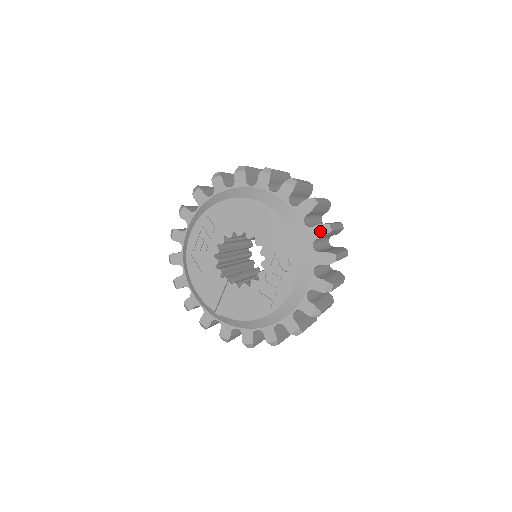
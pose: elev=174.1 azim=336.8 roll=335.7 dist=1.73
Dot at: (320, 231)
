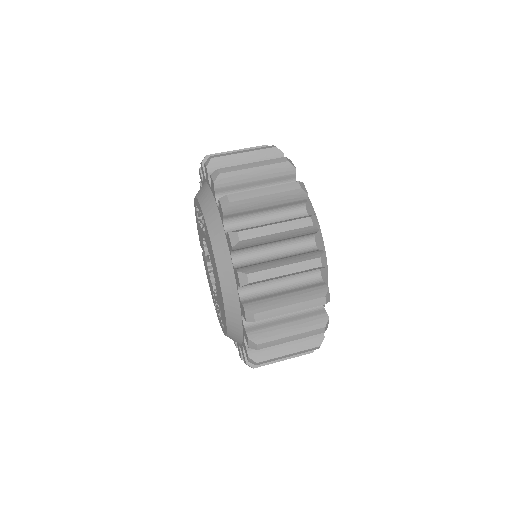
Dot at: (247, 355)
